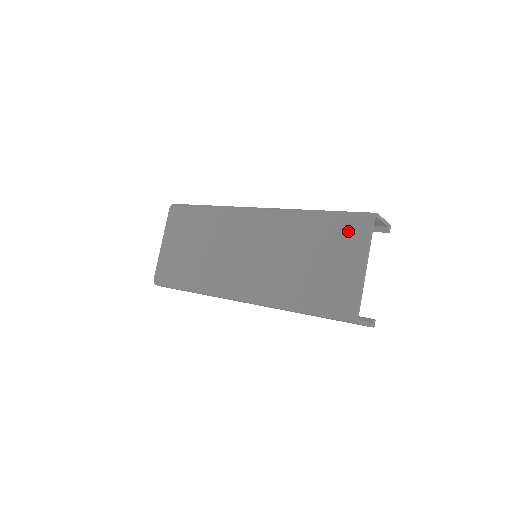
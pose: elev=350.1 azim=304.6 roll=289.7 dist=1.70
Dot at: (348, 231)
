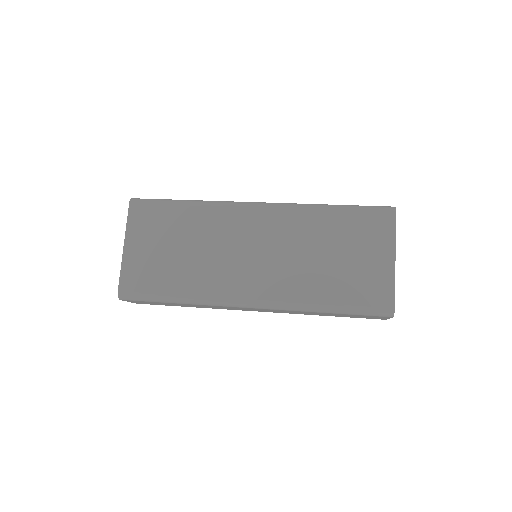
Dot at: (371, 225)
